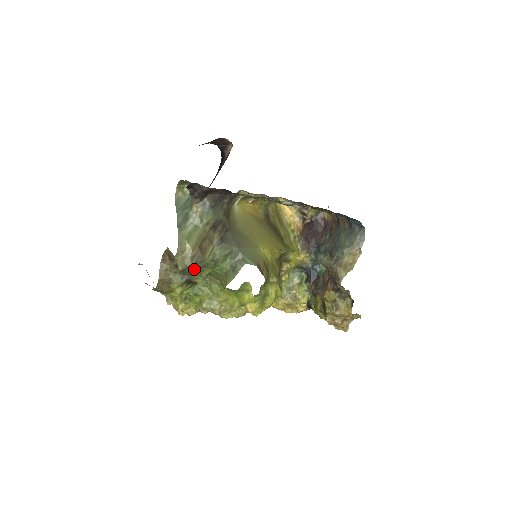
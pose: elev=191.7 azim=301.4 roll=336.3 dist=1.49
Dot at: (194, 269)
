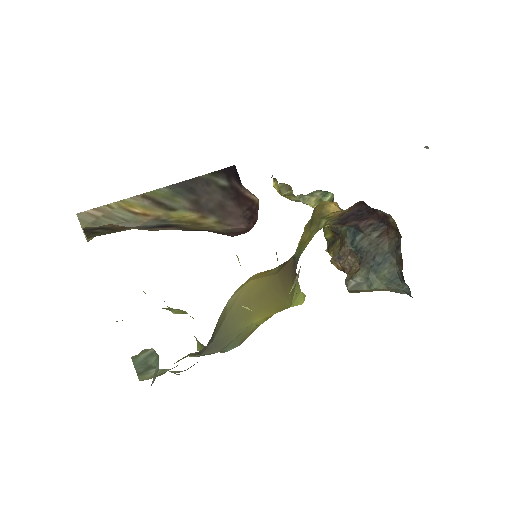
Dot at: occluded
